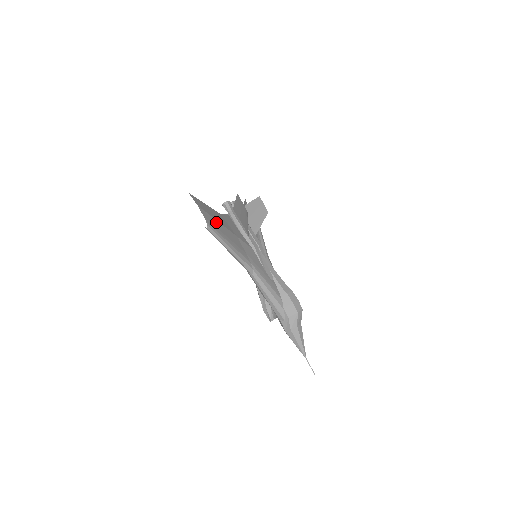
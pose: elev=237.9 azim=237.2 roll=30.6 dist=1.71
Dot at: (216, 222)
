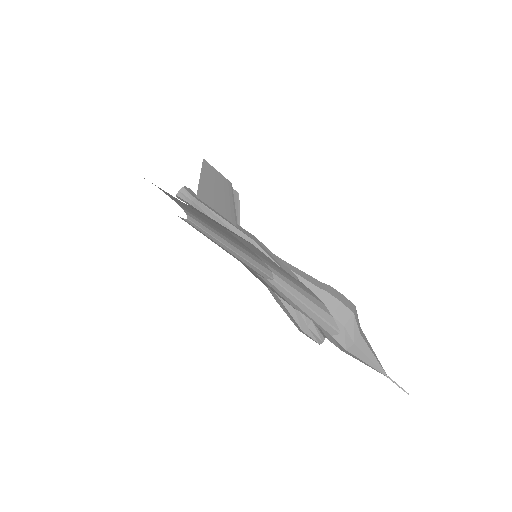
Dot at: (193, 210)
